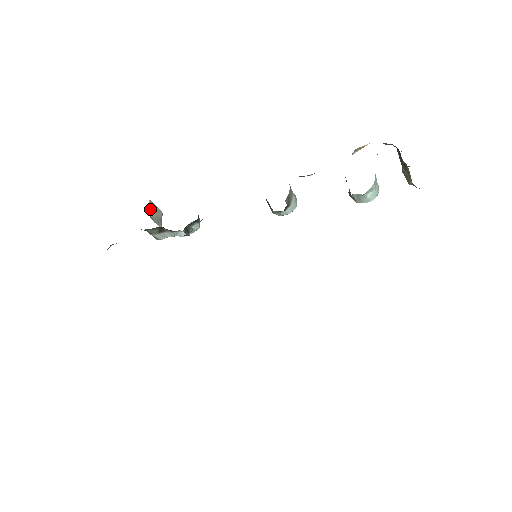
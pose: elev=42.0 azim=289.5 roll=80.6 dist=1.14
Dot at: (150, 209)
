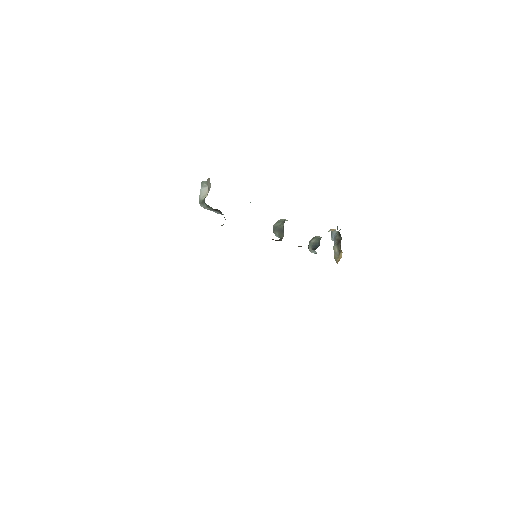
Dot at: occluded
